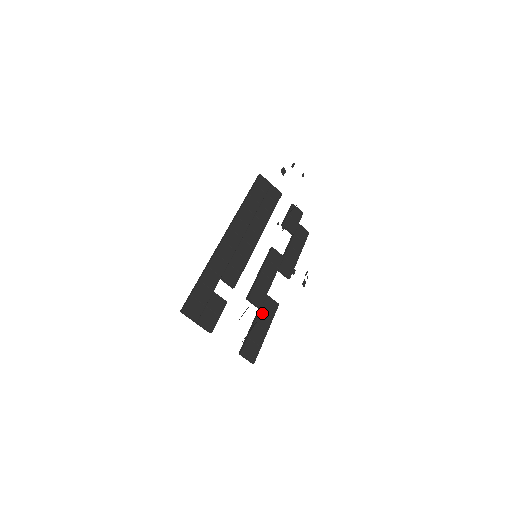
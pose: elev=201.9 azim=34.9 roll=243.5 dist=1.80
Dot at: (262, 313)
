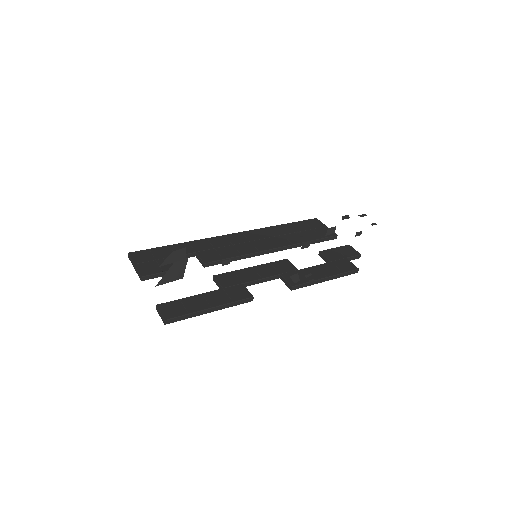
Dot at: (220, 292)
